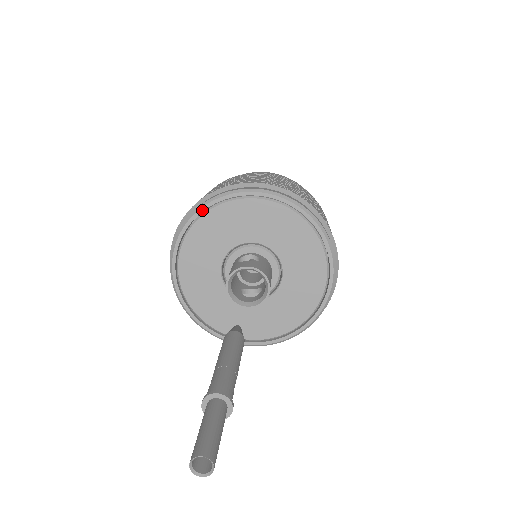
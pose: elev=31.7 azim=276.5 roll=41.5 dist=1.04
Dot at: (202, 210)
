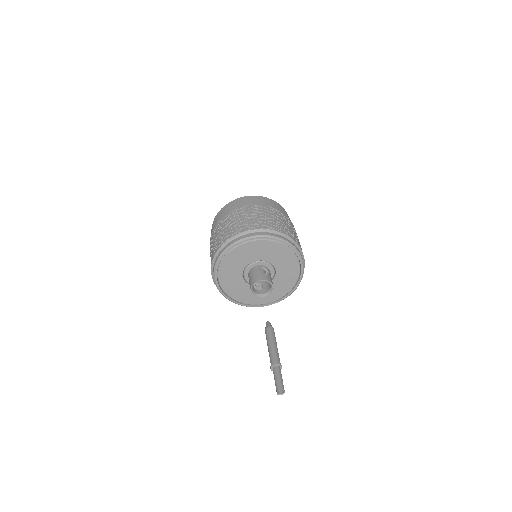
Dot at: (251, 239)
